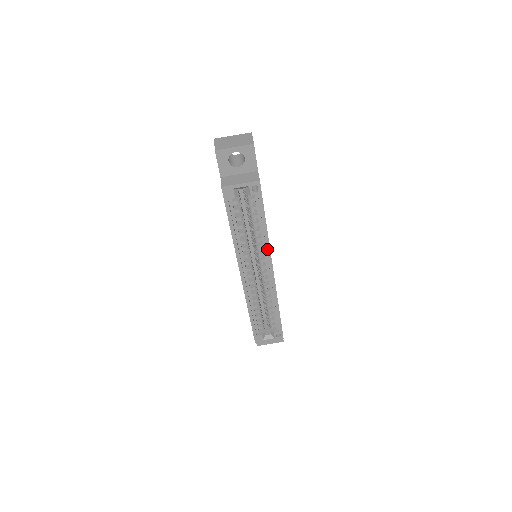
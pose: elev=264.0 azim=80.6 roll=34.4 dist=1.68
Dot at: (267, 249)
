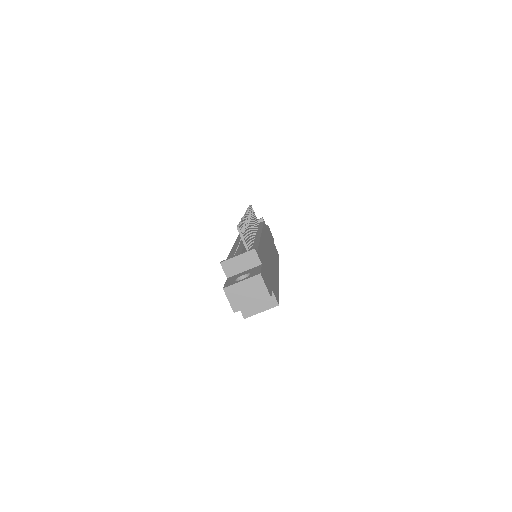
Dot at: occluded
